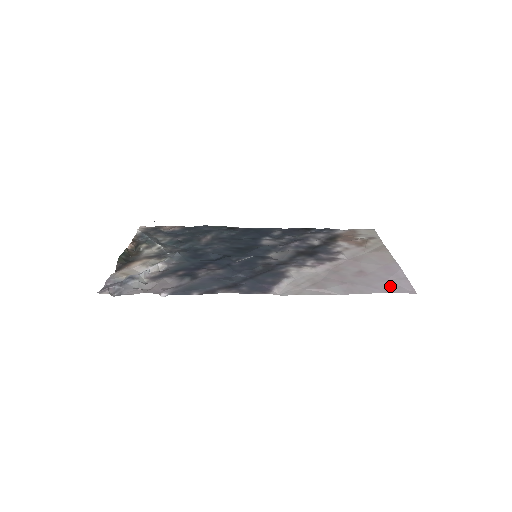
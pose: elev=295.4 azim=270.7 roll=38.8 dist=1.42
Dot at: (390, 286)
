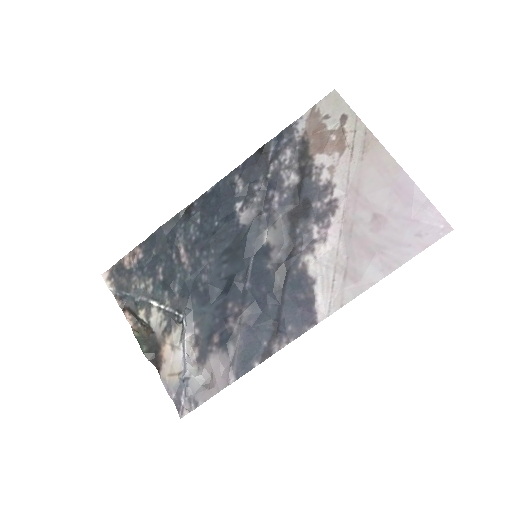
Dot at: (421, 233)
